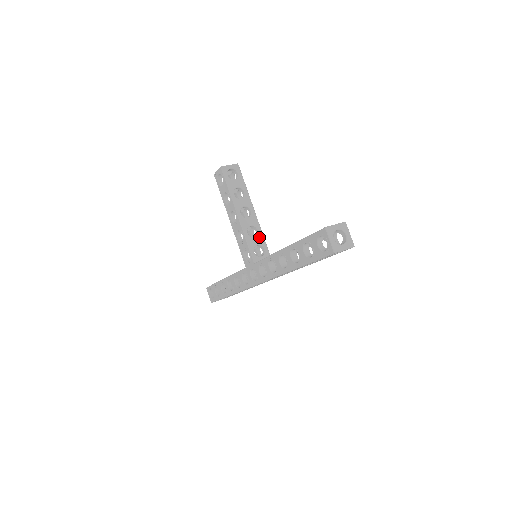
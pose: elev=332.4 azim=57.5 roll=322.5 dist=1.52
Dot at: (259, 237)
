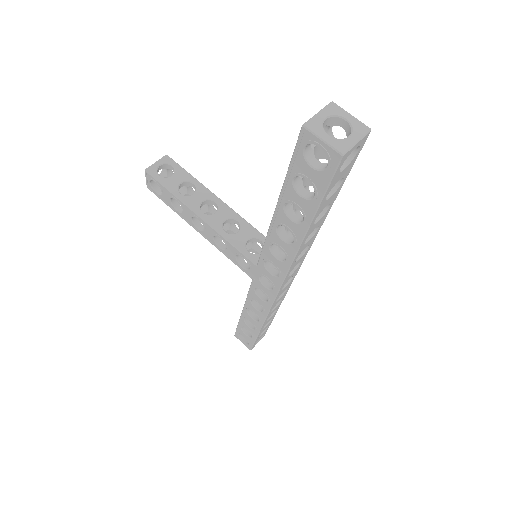
Dot at: (244, 229)
